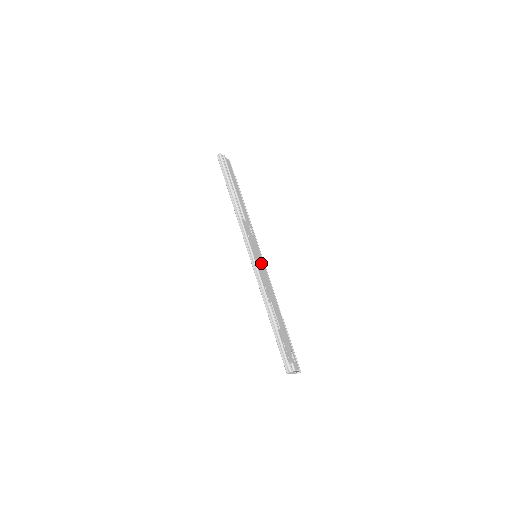
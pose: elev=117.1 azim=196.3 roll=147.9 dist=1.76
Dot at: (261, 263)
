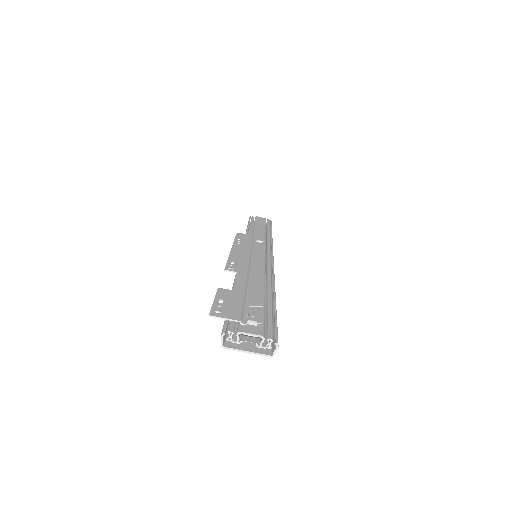
Dot at: (254, 254)
